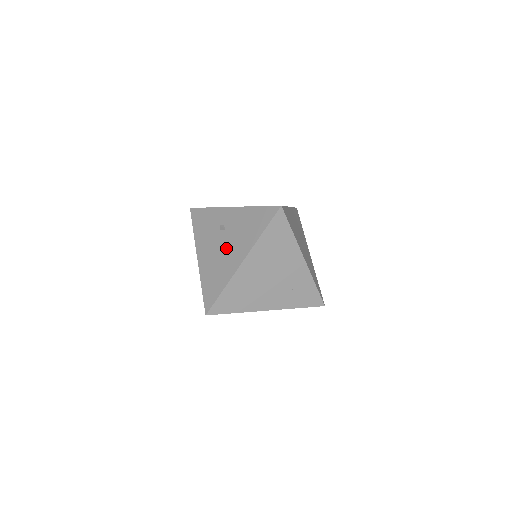
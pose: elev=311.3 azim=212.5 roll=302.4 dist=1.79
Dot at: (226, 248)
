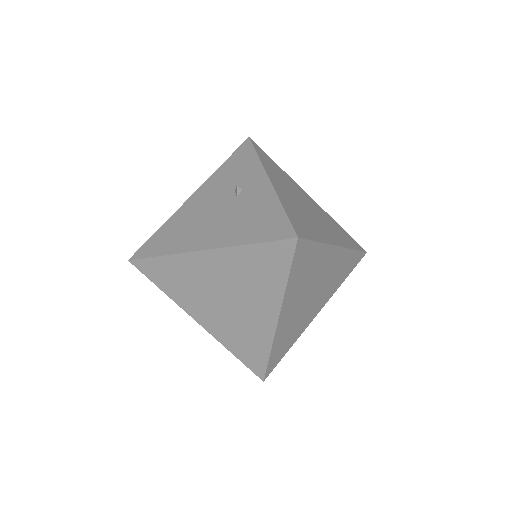
Dot at: (214, 217)
